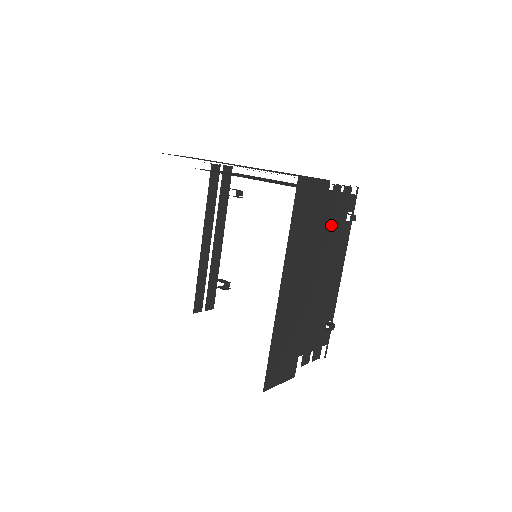
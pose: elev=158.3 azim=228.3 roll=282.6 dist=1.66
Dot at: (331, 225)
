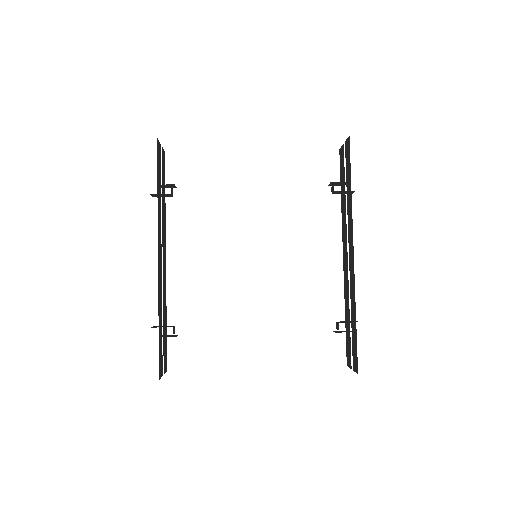
Dot at: occluded
